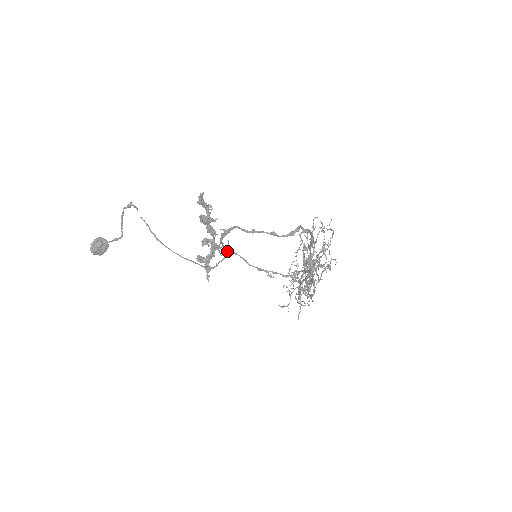
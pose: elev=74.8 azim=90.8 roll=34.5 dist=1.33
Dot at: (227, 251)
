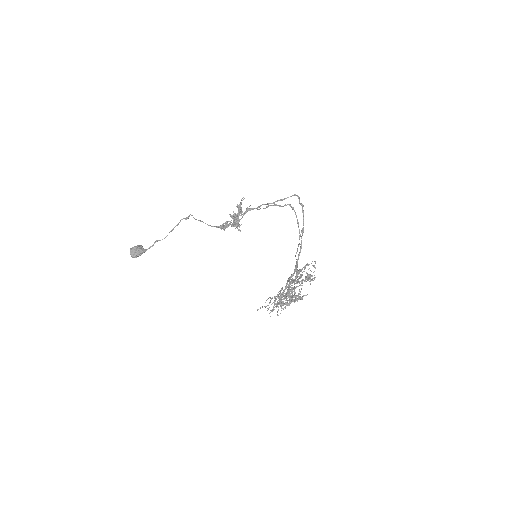
Dot at: (248, 208)
